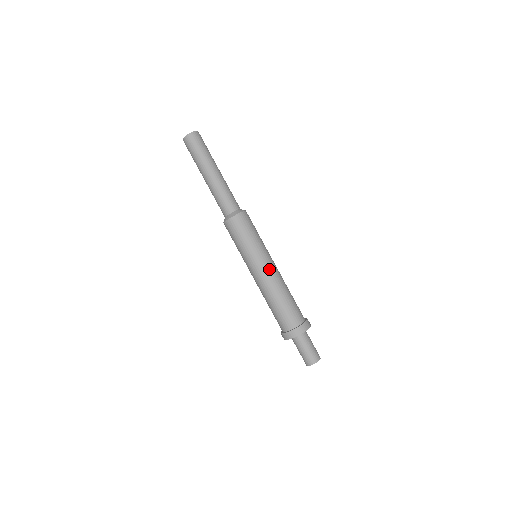
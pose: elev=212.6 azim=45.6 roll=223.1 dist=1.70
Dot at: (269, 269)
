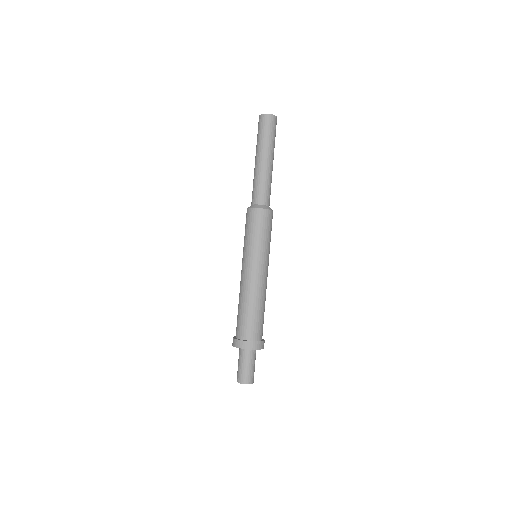
Dot at: (267, 275)
